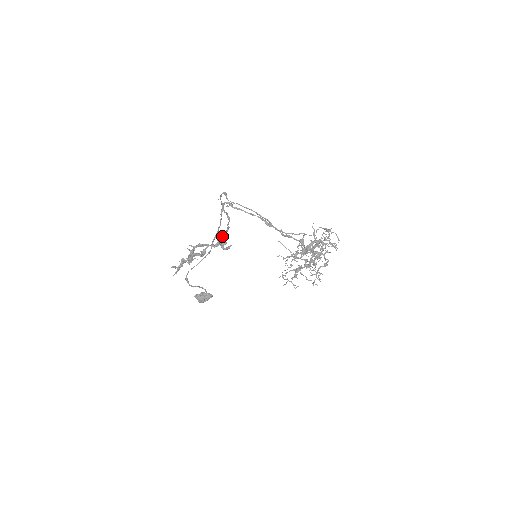
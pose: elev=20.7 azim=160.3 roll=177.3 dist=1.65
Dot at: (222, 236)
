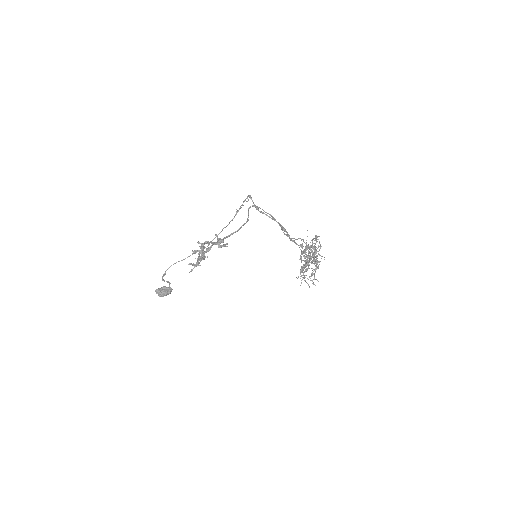
Dot at: (230, 235)
